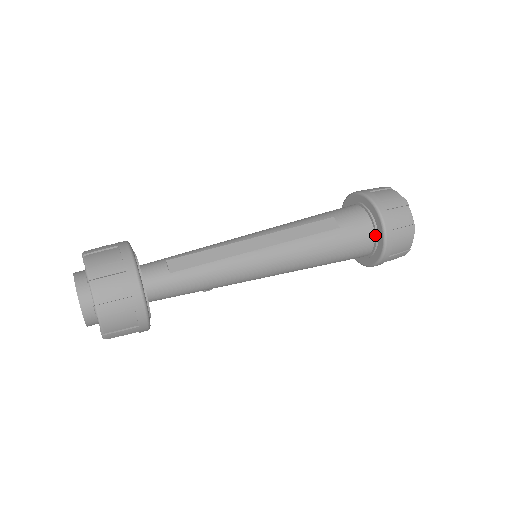
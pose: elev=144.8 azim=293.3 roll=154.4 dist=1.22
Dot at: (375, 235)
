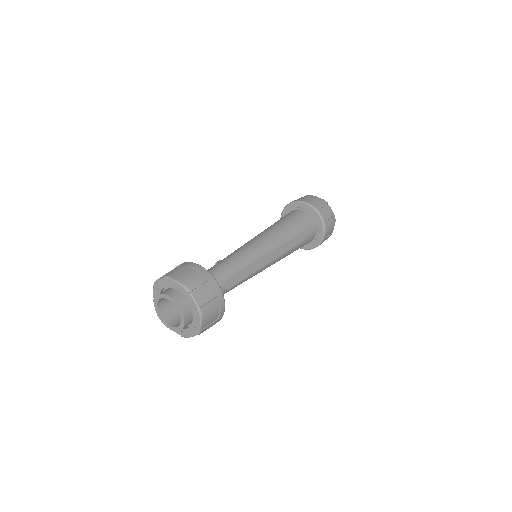
Dot at: (314, 239)
